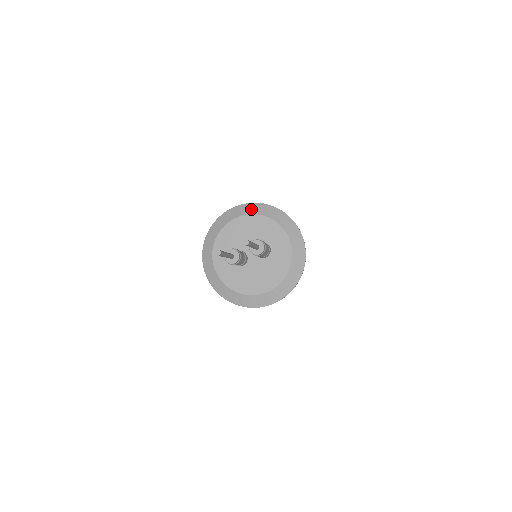
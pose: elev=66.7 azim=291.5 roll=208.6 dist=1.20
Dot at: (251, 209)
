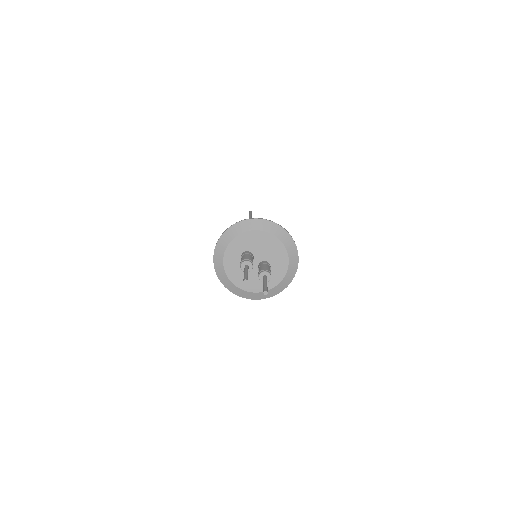
Dot at: (284, 238)
